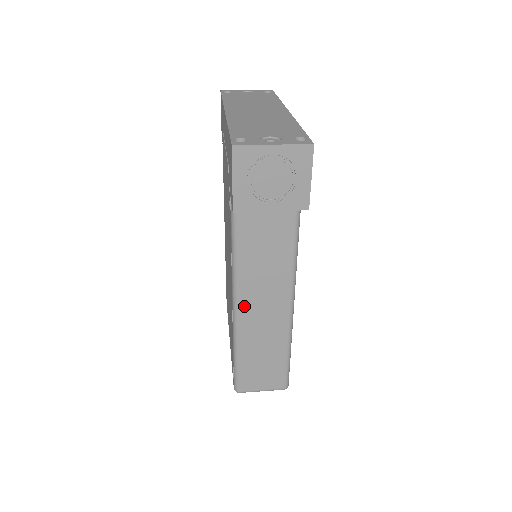
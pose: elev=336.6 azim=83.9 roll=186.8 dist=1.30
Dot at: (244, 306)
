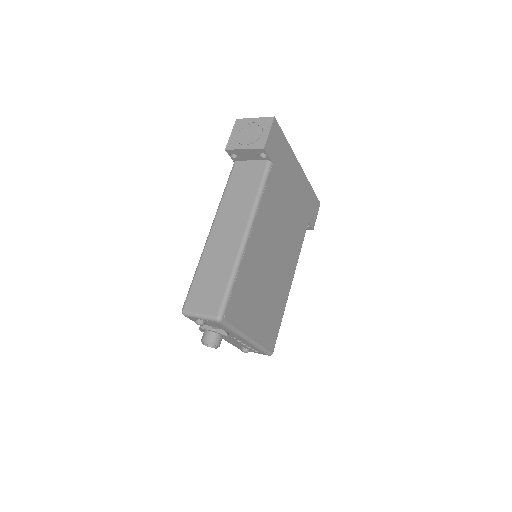
Dot at: (216, 229)
